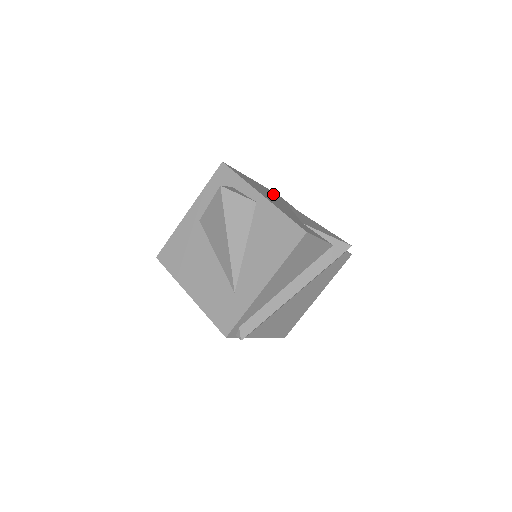
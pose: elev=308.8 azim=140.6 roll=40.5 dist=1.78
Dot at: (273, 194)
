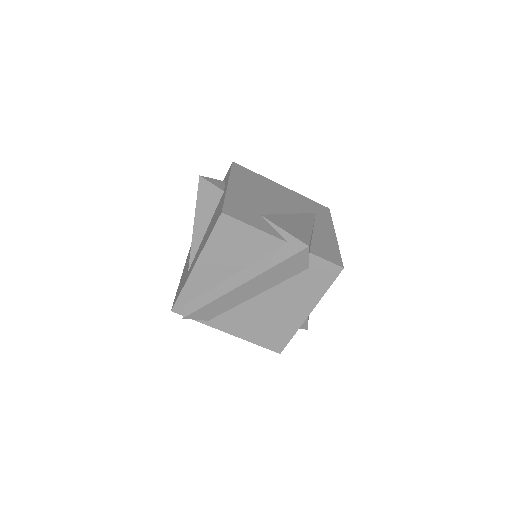
Dot at: (298, 200)
